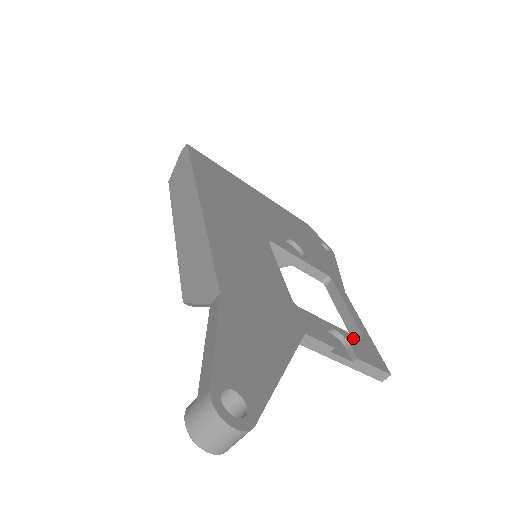
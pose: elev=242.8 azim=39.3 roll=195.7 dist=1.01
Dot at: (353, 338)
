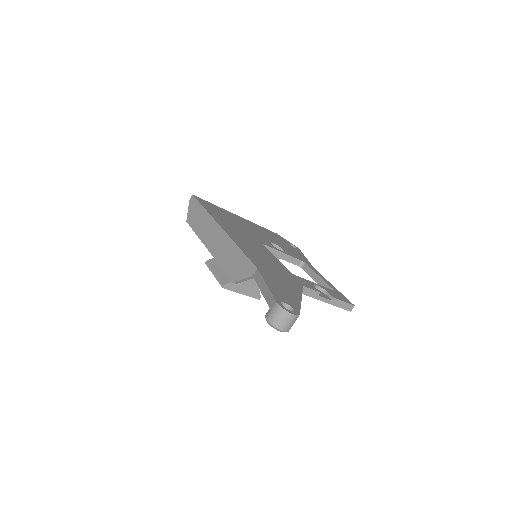
Dot at: (328, 289)
